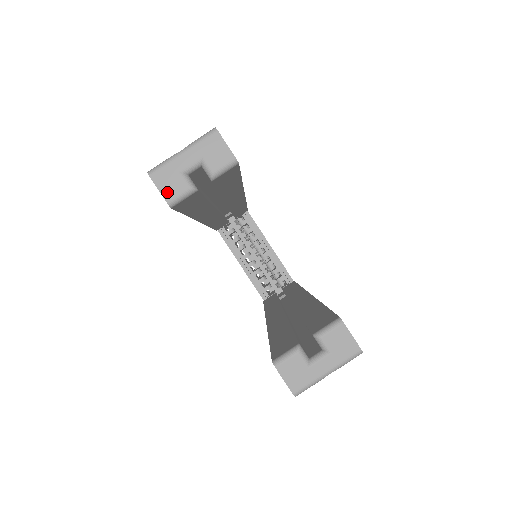
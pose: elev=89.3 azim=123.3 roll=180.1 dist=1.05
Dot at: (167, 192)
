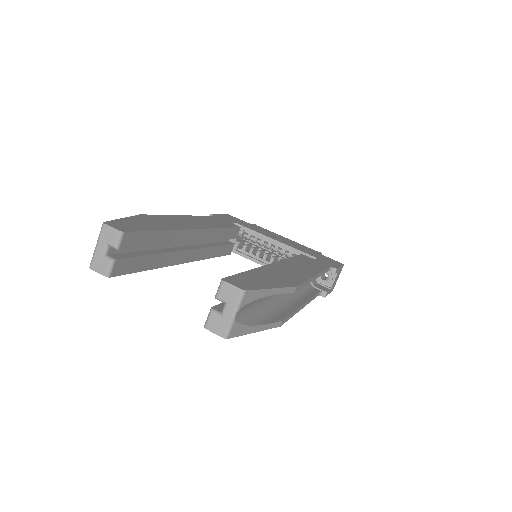
Dot at: (102, 271)
